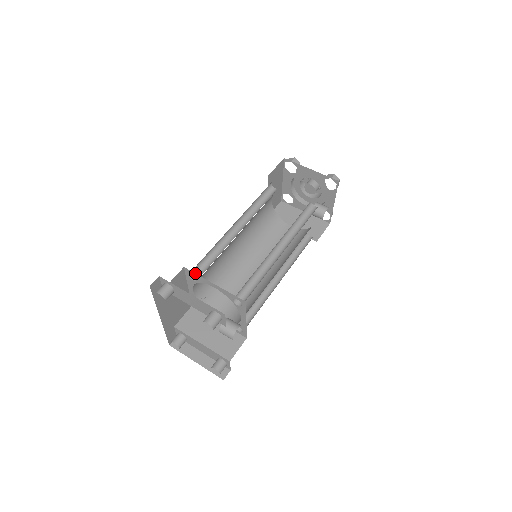
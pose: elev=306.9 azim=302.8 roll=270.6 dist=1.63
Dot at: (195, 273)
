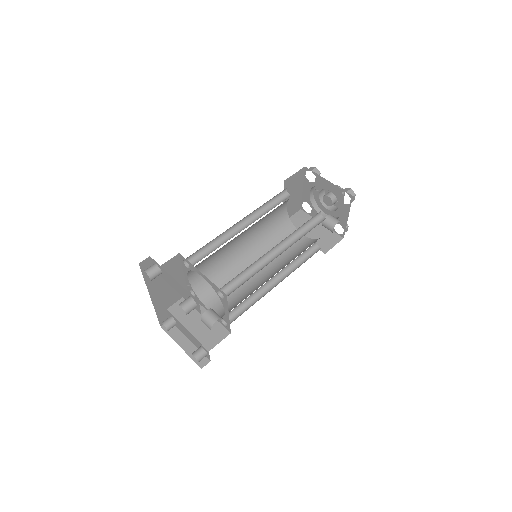
Dot at: (190, 261)
